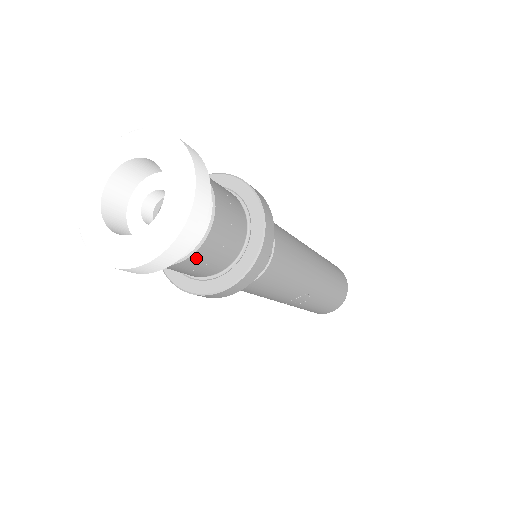
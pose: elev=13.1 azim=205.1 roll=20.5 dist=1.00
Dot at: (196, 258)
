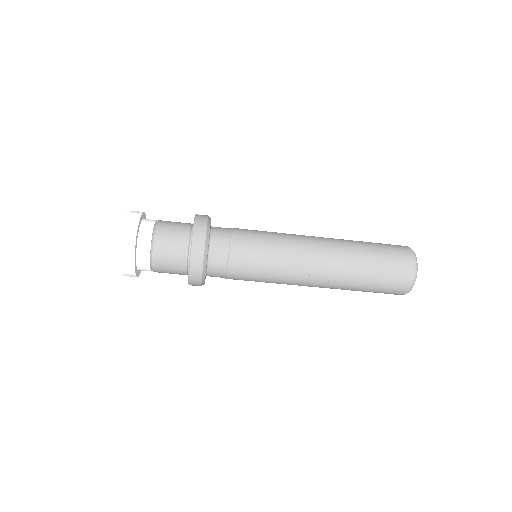
Dot at: (158, 258)
